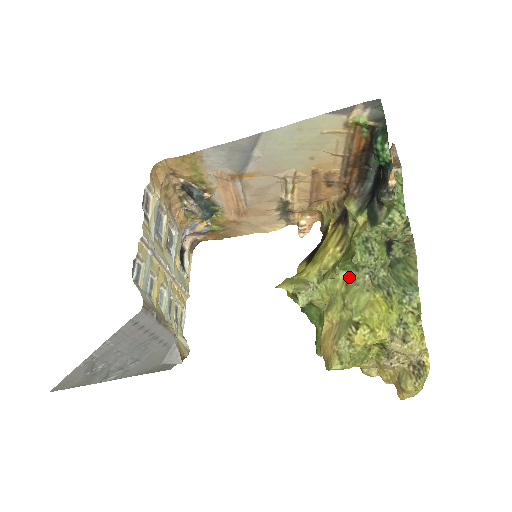
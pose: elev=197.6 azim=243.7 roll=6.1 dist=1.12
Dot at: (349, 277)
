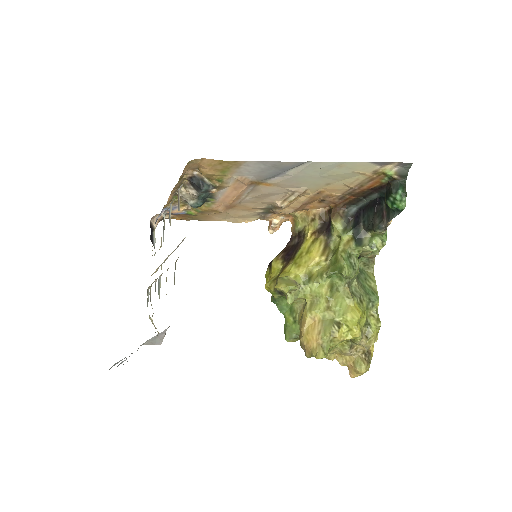
Dot at: (333, 284)
